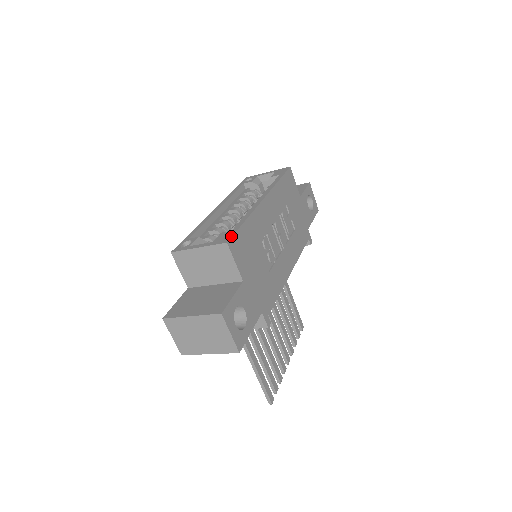
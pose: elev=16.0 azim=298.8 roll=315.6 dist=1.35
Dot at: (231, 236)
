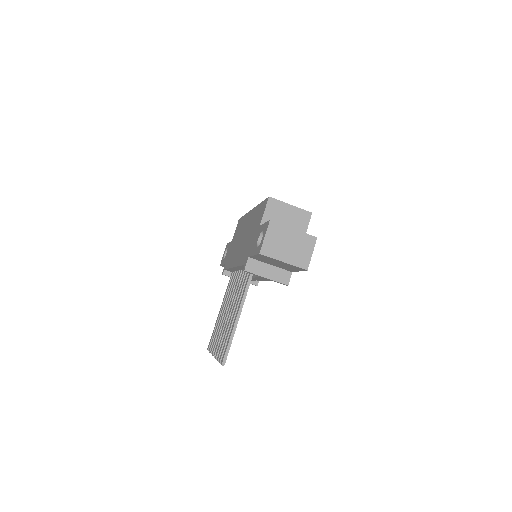
Dot at: occluded
